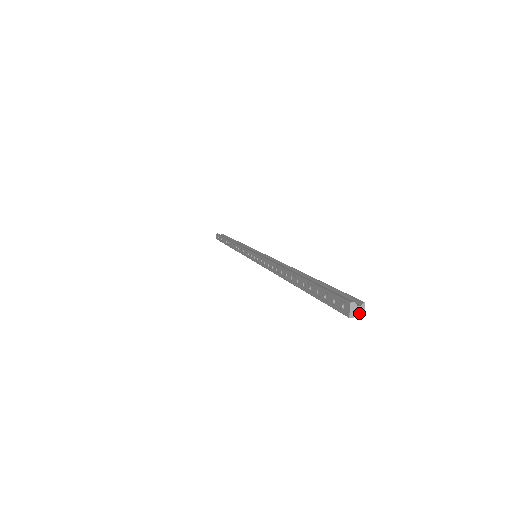
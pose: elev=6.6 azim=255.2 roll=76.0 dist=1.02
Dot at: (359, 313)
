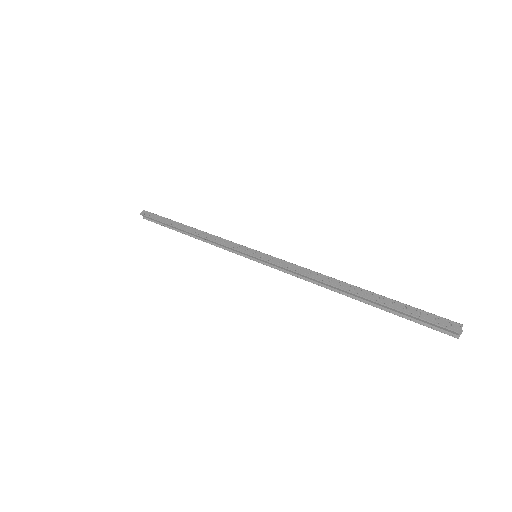
Dot at: (460, 334)
